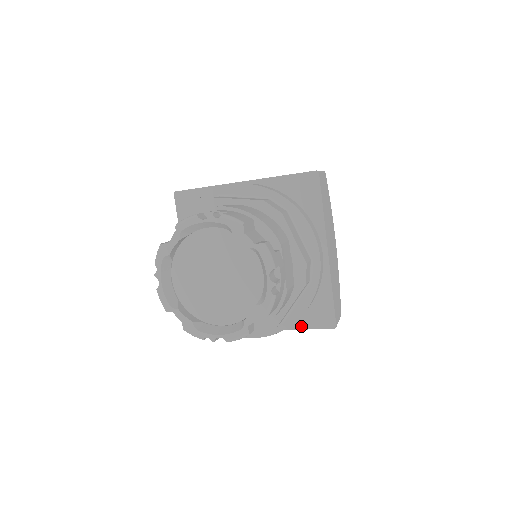
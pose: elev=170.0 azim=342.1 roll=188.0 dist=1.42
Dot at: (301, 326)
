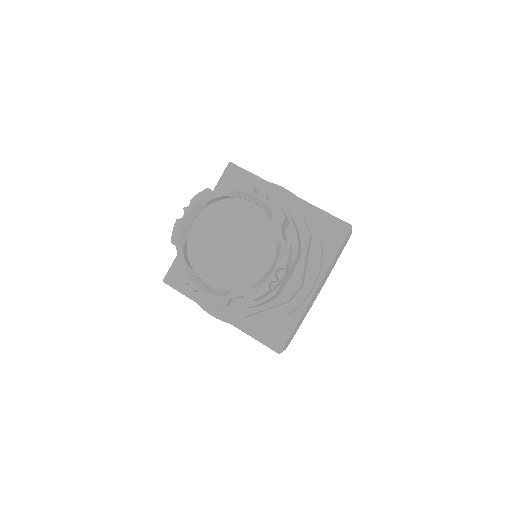
Dot at: (253, 334)
